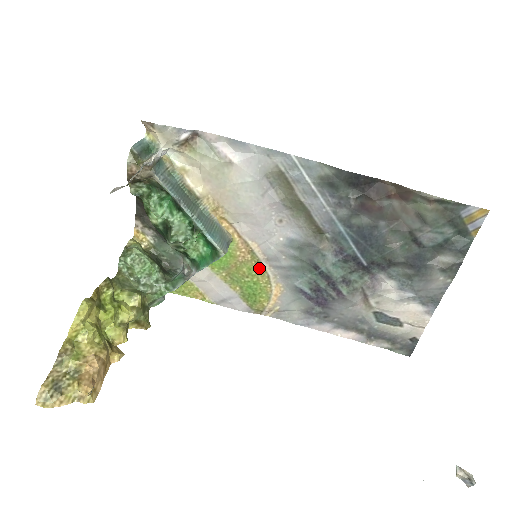
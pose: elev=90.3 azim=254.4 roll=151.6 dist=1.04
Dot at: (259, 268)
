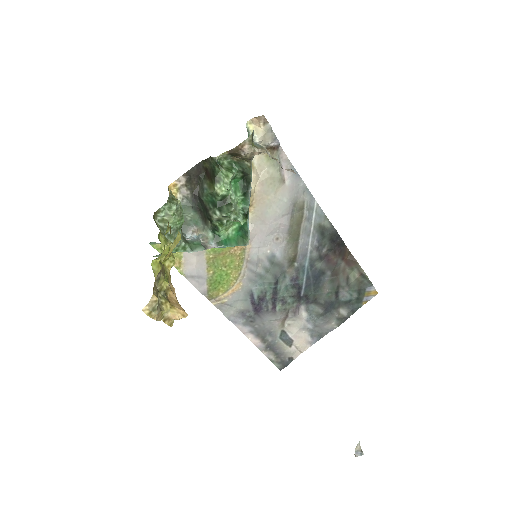
Dot at: (239, 264)
